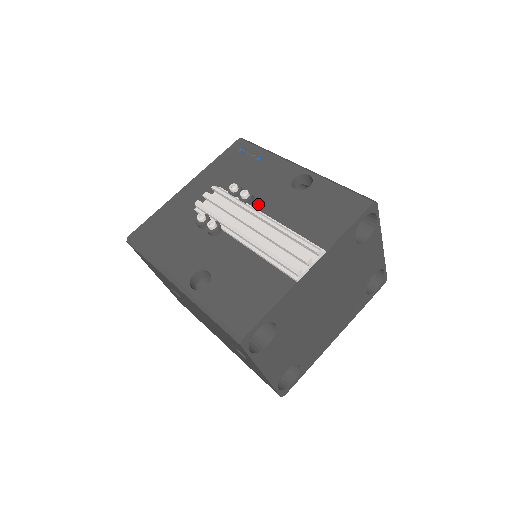
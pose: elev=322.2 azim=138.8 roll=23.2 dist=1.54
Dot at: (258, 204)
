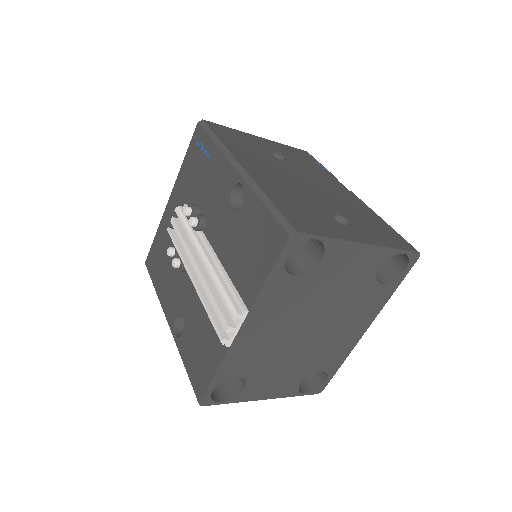
Dot at: (208, 230)
